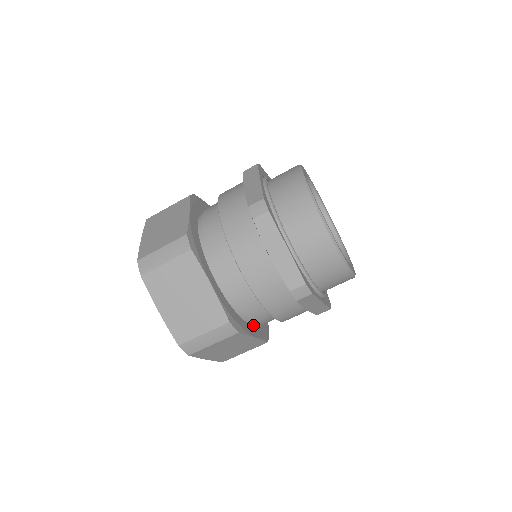
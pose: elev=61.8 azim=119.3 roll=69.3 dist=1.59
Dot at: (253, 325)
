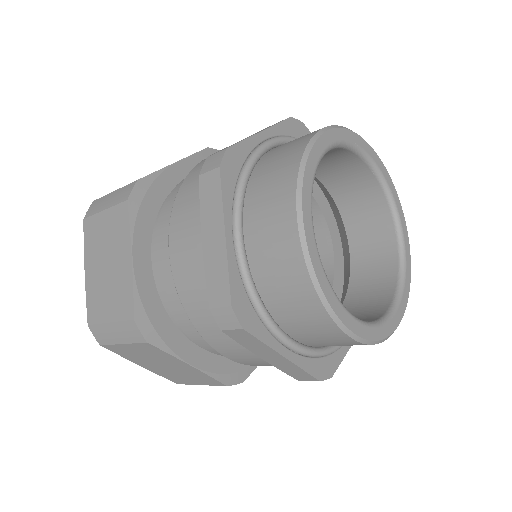
Dot at: occluded
